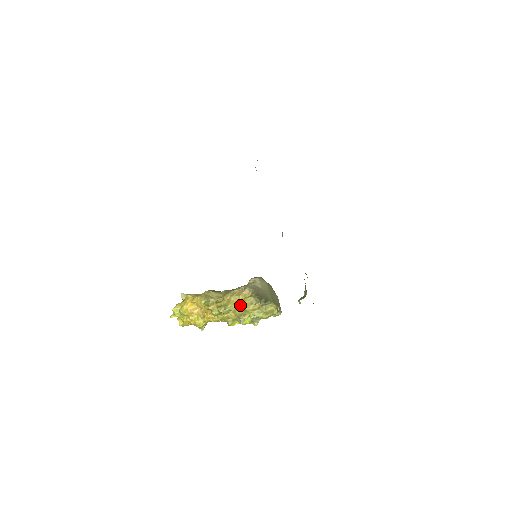
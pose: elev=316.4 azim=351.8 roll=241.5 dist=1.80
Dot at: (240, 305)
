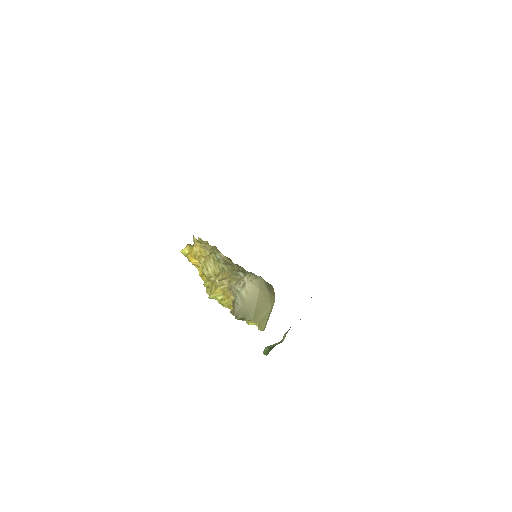
Dot at: (222, 302)
